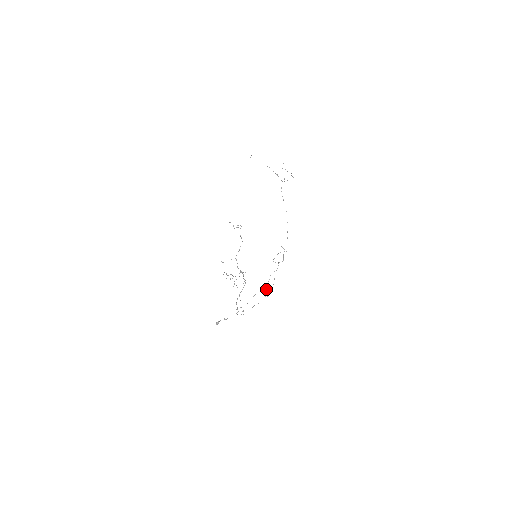
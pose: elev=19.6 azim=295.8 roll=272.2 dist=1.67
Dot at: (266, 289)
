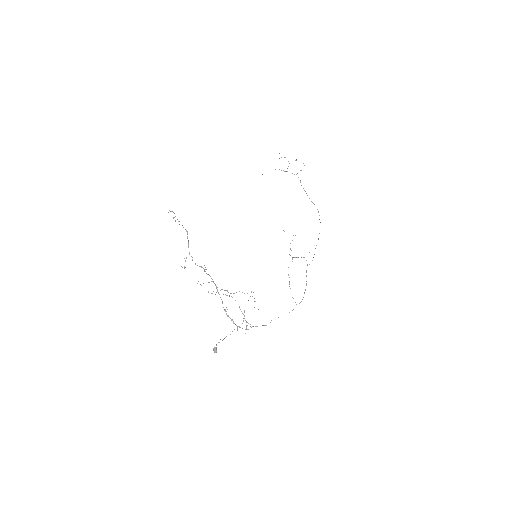
Dot at: occluded
